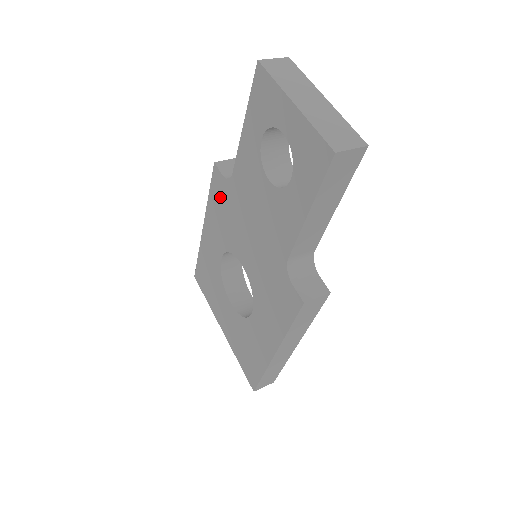
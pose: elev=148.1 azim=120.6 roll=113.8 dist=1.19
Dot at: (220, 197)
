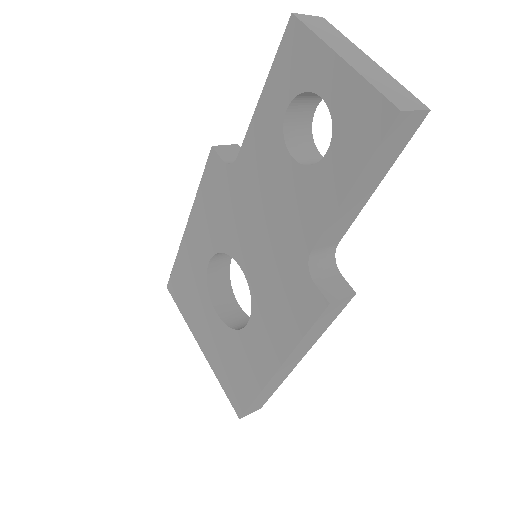
Dot at: (216, 187)
